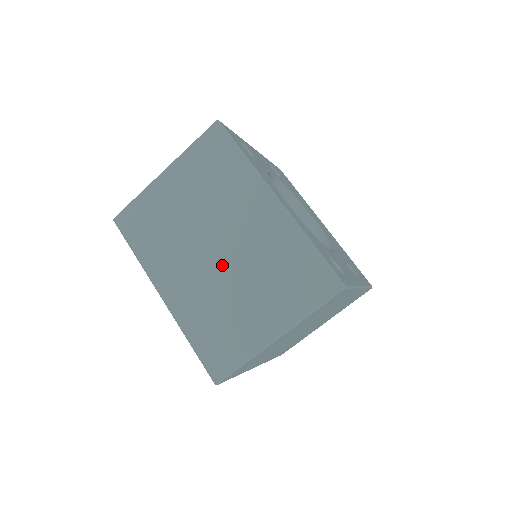
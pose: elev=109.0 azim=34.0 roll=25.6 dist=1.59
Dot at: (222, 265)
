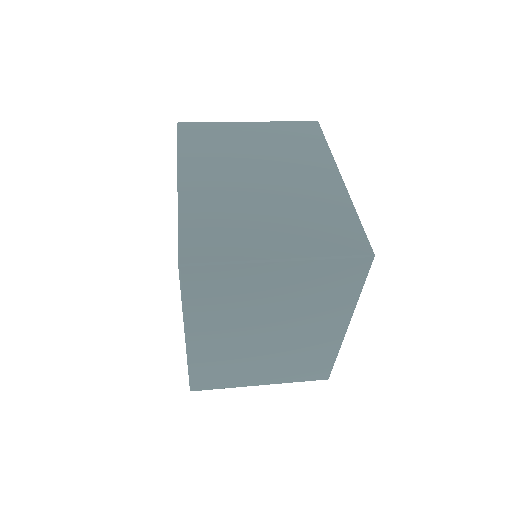
Dot at: (260, 189)
